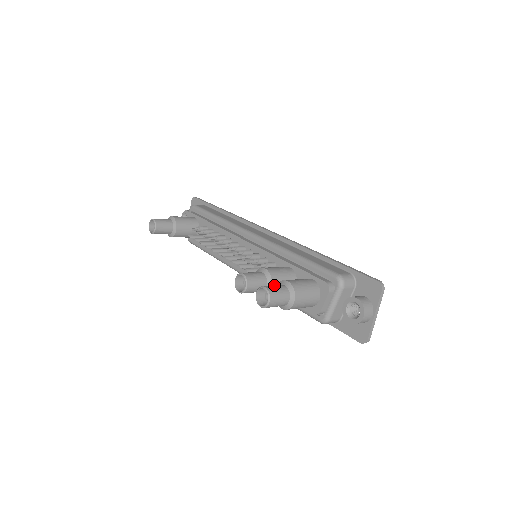
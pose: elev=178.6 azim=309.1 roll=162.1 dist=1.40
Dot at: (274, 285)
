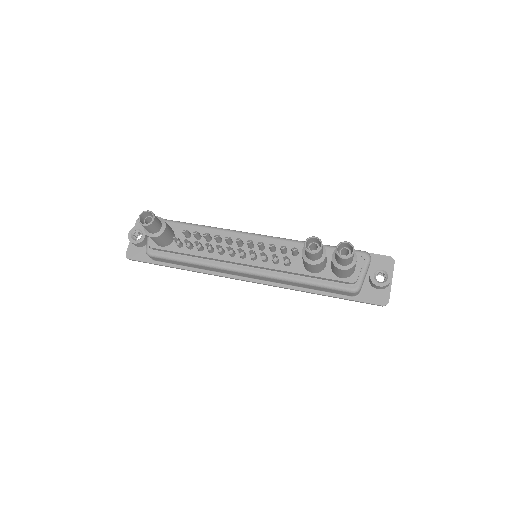
Dot at: (344, 245)
